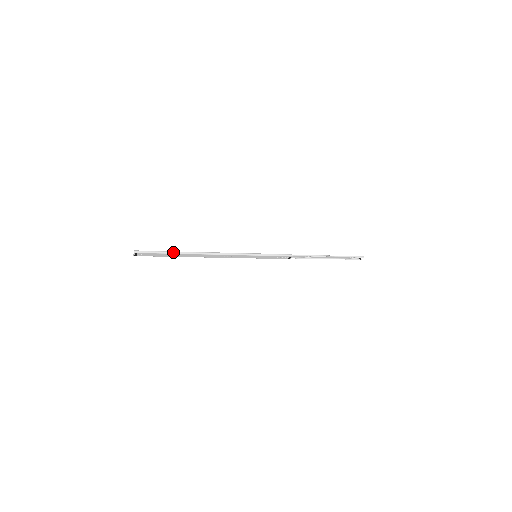
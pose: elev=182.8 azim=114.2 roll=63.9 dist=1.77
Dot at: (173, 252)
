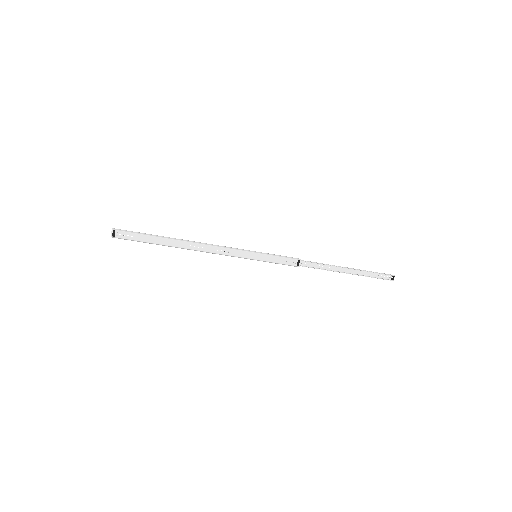
Dot at: (156, 235)
